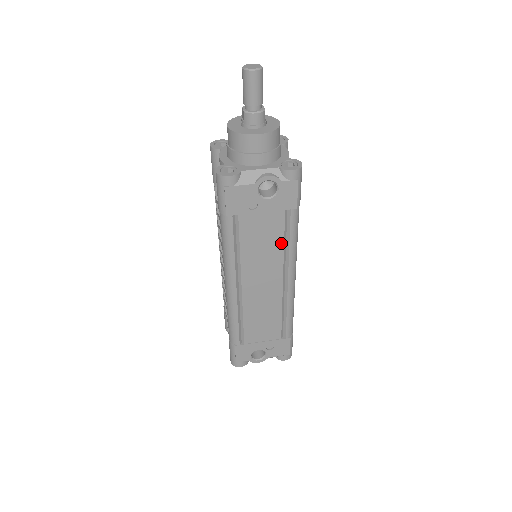
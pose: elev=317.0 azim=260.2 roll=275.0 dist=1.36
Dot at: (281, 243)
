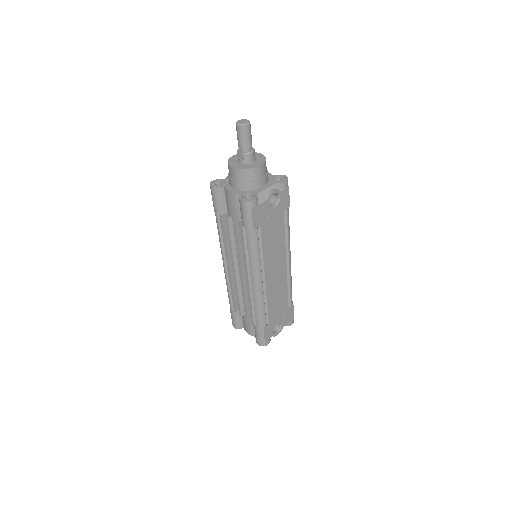
Dot at: (283, 235)
